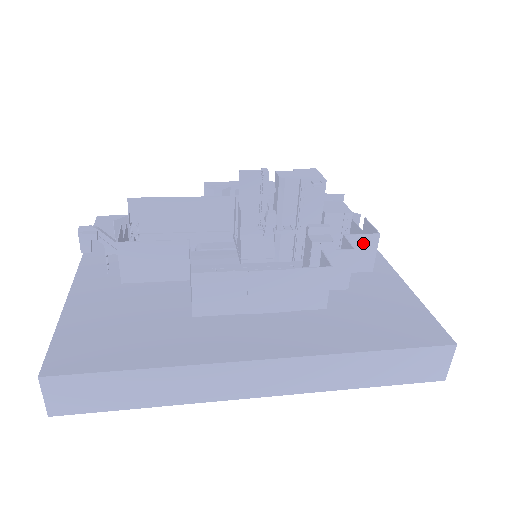
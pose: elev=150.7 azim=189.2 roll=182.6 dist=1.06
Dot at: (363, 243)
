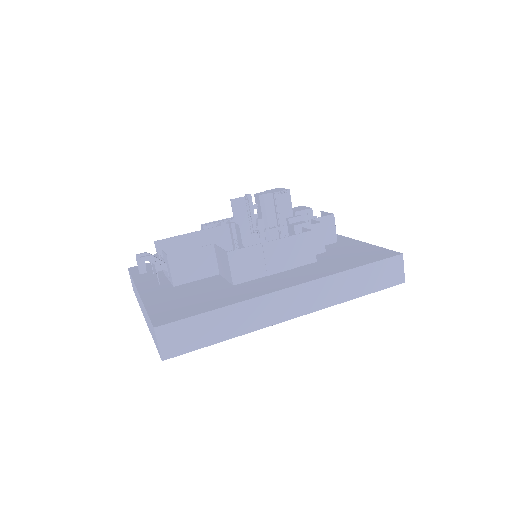
Dot at: (325, 223)
